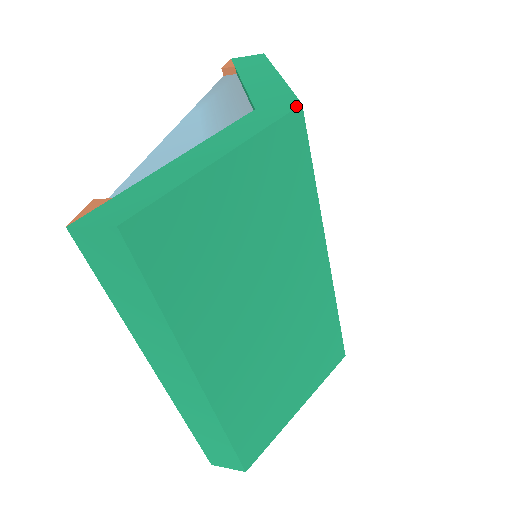
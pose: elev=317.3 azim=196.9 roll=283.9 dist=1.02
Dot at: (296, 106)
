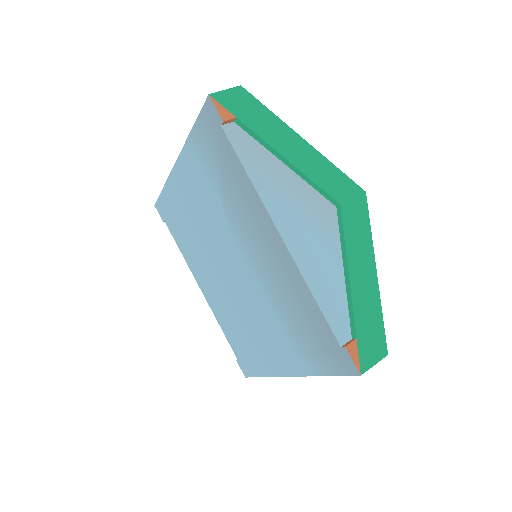
Dot at: (365, 196)
